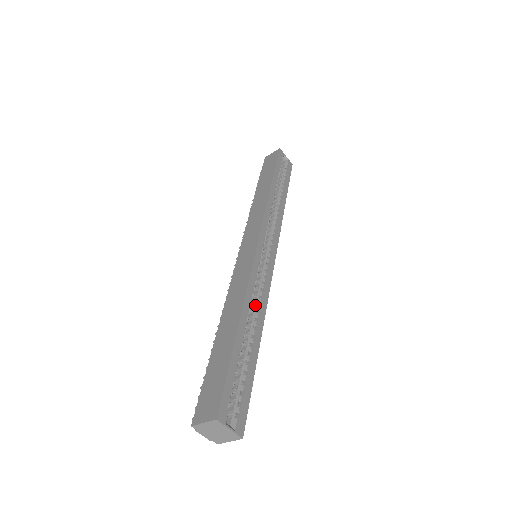
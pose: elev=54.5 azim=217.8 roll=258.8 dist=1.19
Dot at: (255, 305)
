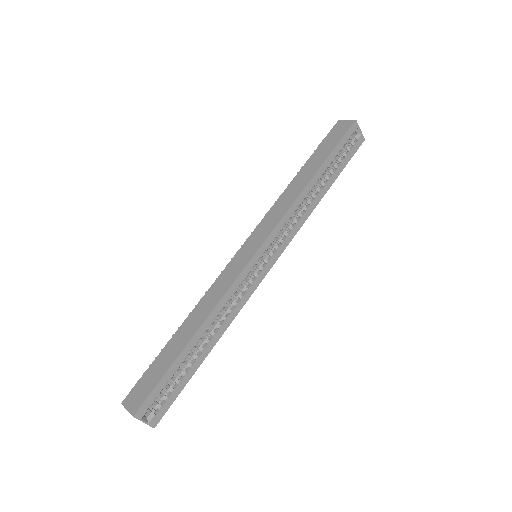
Dot at: (223, 315)
